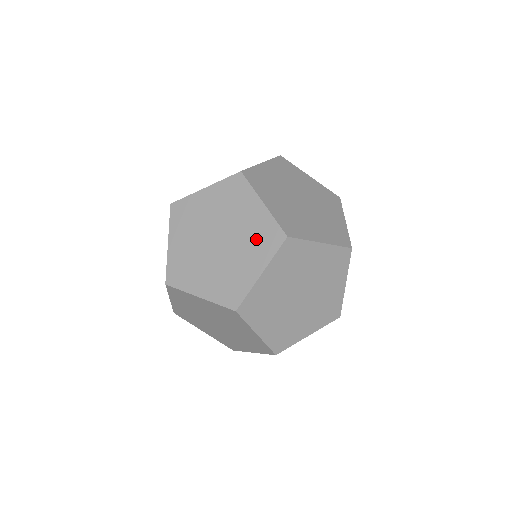
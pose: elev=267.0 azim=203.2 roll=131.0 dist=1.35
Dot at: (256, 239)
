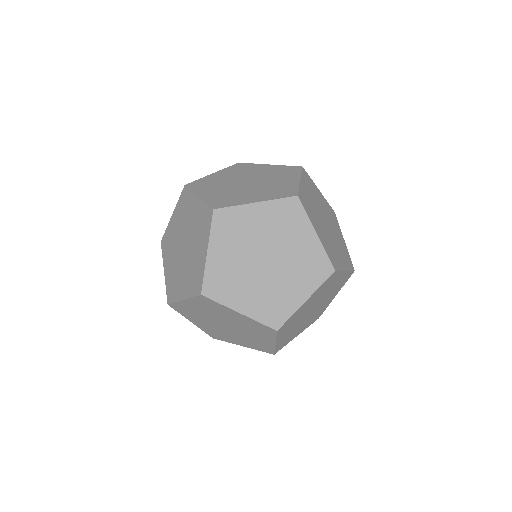
Dot at: (274, 189)
